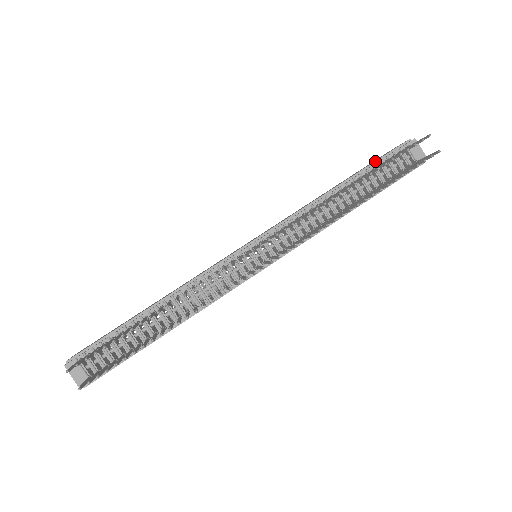
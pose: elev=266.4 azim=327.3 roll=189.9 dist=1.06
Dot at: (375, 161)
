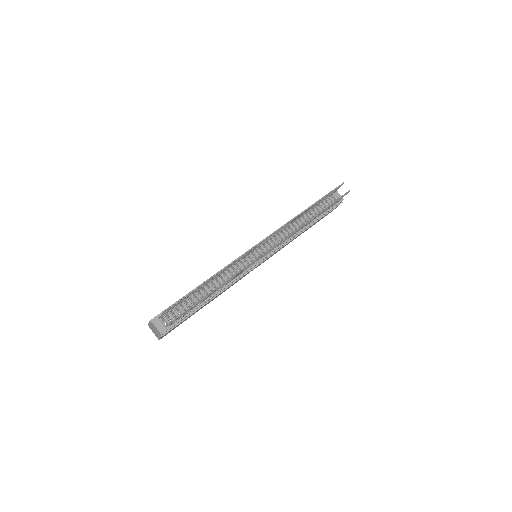
Dot at: occluded
